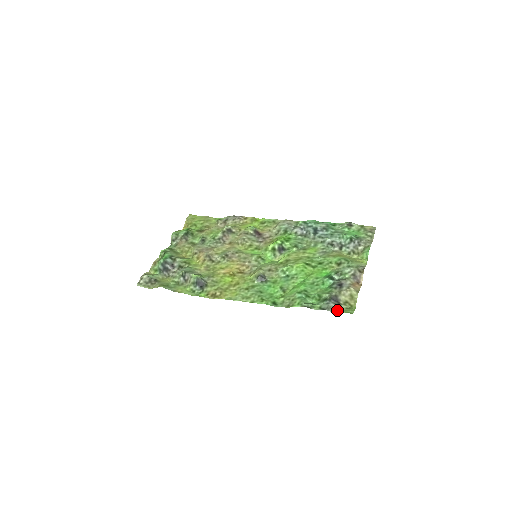
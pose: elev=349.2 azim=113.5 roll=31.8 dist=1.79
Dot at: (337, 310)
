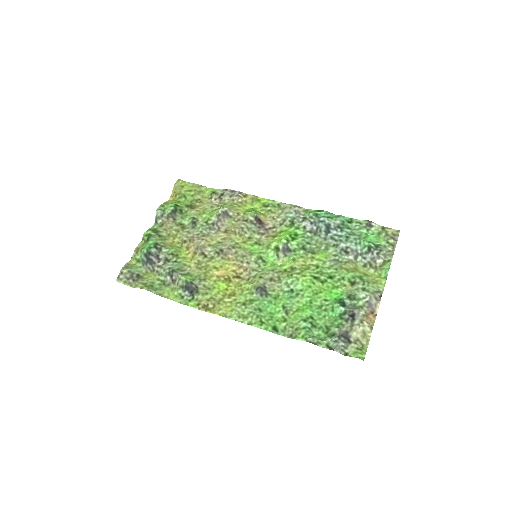
Dot at: (346, 351)
